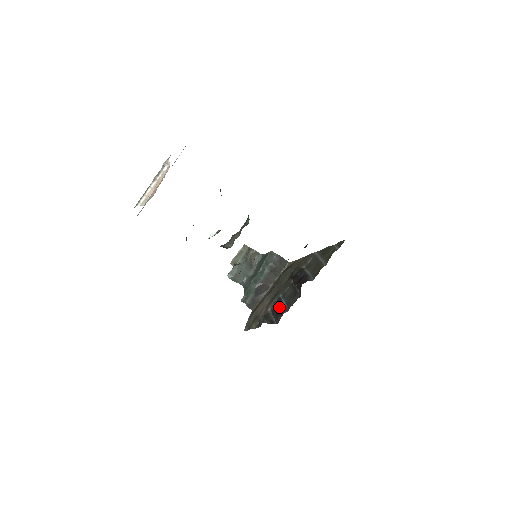
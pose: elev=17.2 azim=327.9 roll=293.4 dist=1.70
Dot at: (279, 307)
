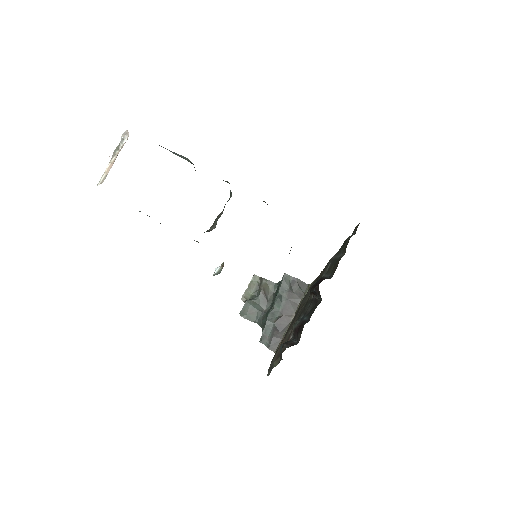
Dot at: (299, 325)
